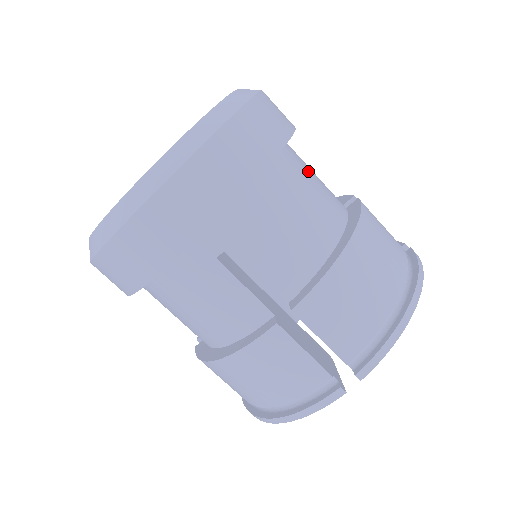
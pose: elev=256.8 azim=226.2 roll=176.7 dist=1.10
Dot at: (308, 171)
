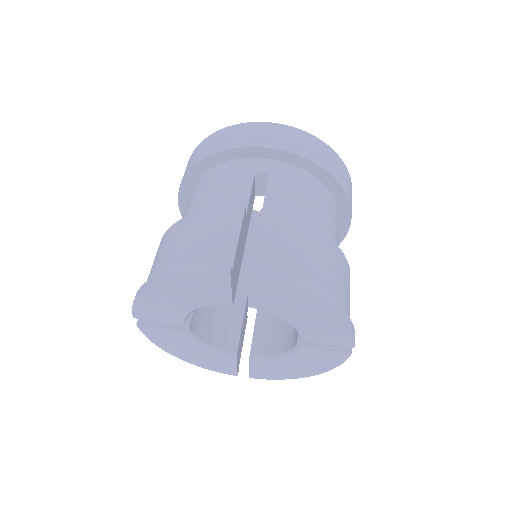
Dot at: occluded
